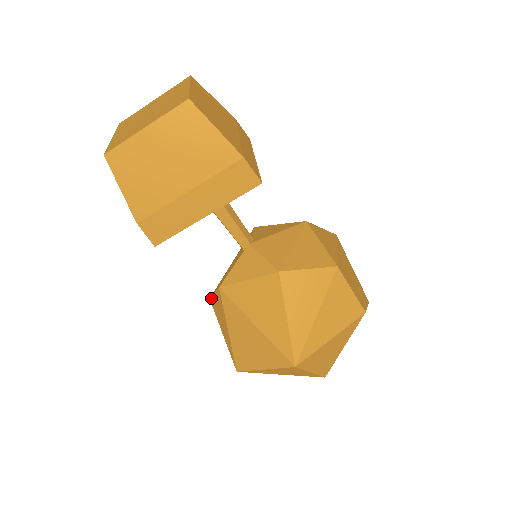
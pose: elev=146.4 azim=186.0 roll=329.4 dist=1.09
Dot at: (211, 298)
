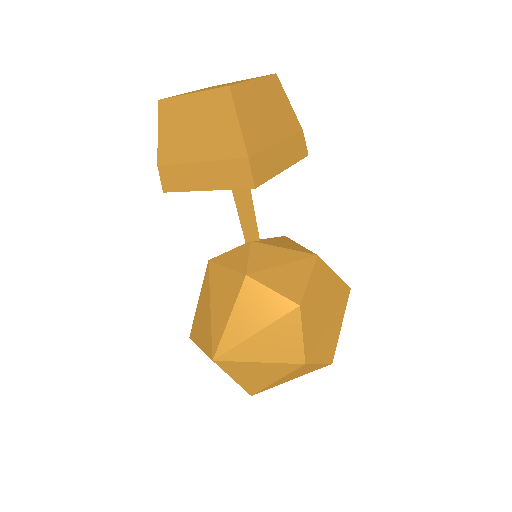
Dot at: occluded
